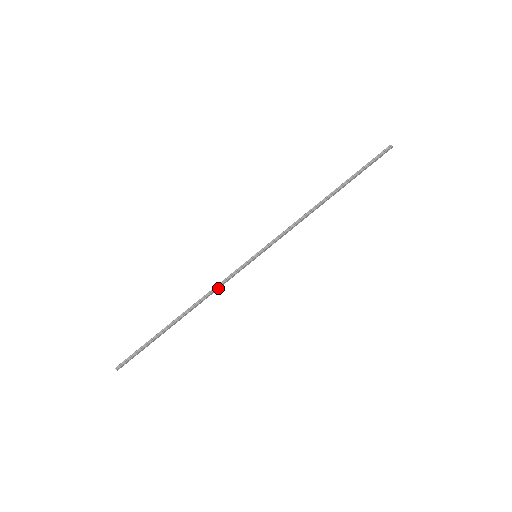
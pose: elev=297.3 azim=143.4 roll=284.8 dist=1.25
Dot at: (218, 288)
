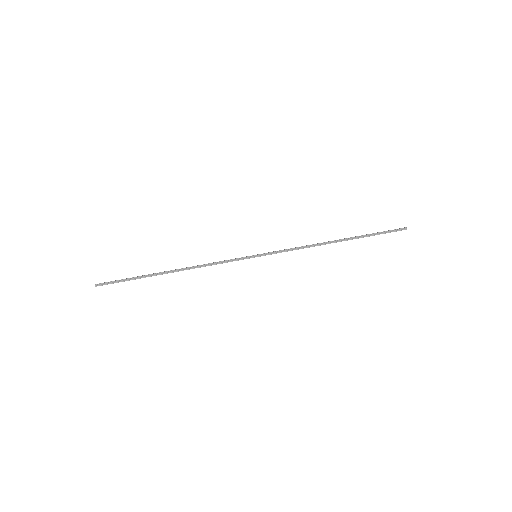
Dot at: occluded
